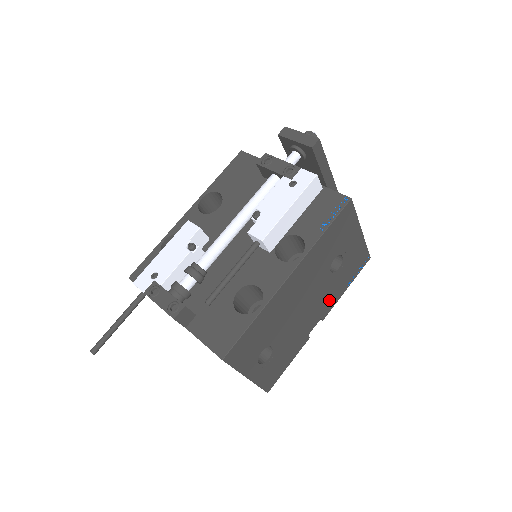
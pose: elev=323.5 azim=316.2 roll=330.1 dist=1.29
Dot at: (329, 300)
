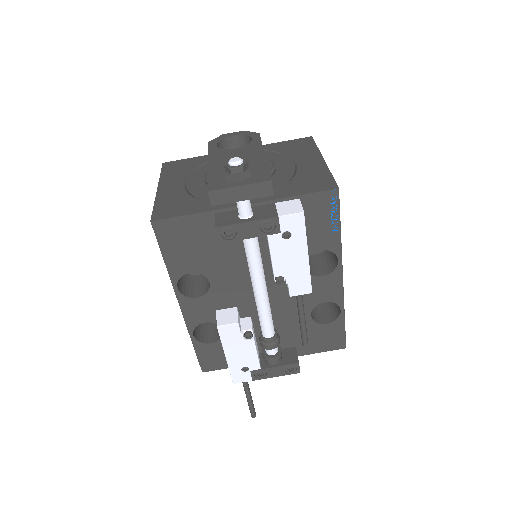
Dot at: occluded
